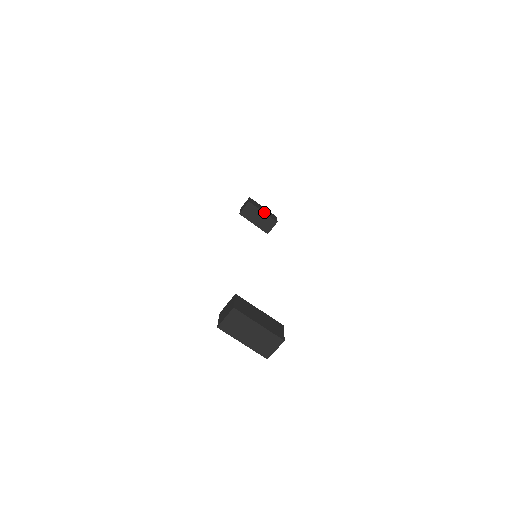
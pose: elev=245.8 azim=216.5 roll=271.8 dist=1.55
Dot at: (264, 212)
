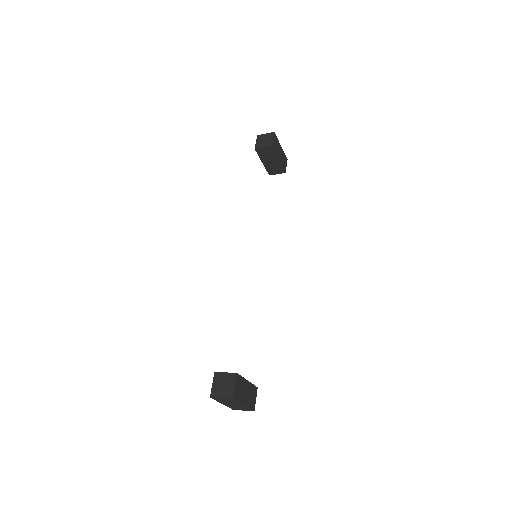
Dot at: (280, 160)
